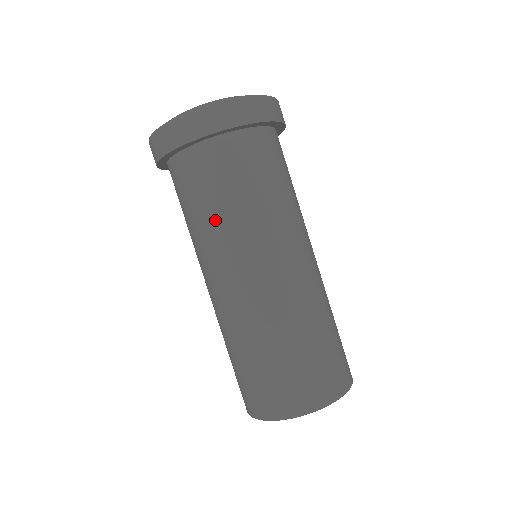
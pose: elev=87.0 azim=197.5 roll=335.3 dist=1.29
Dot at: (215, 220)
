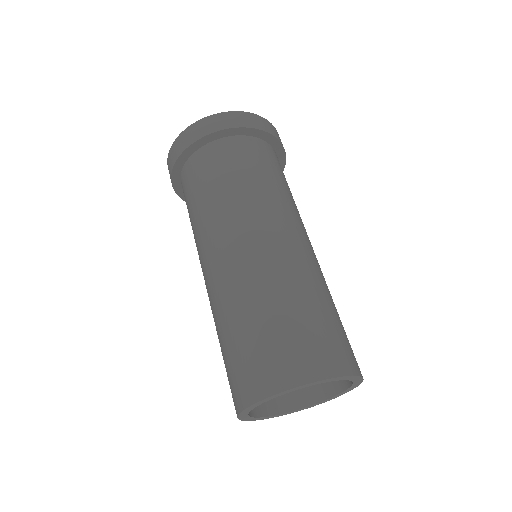
Dot at: (197, 216)
